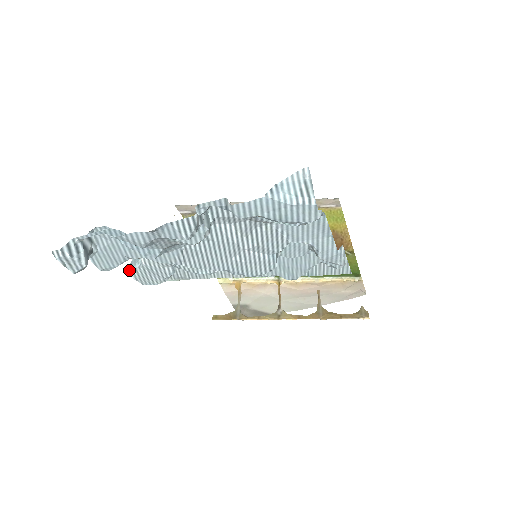
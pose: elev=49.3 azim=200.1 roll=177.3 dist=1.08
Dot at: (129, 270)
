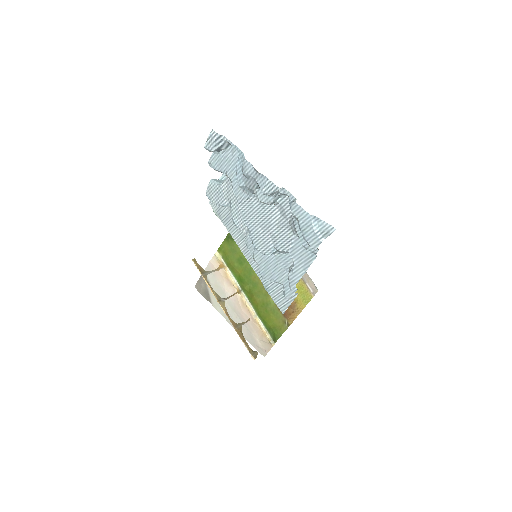
Dot at: (212, 180)
